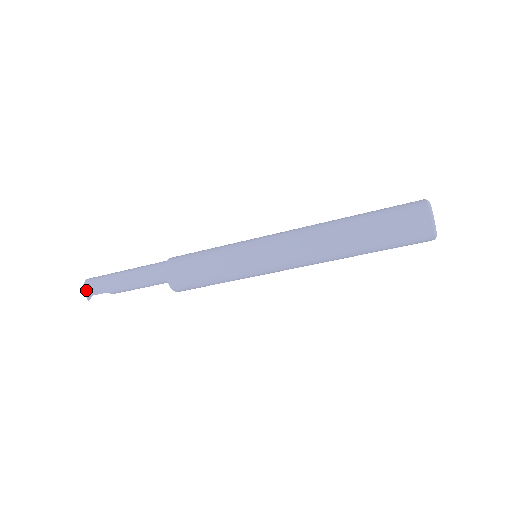
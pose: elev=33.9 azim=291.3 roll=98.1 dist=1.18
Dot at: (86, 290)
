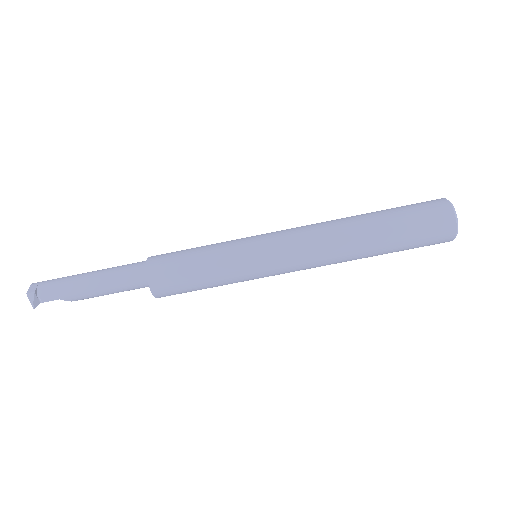
Dot at: (33, 295)
